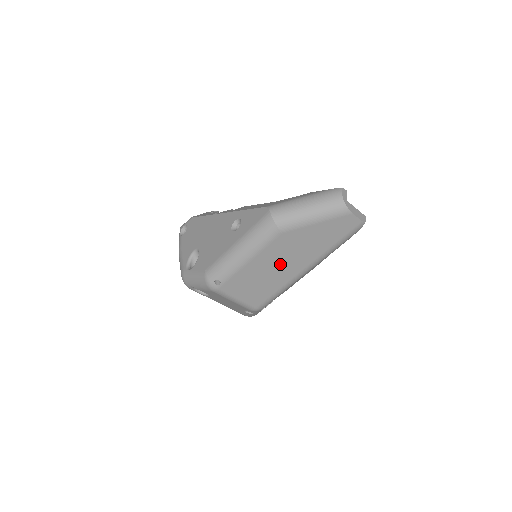
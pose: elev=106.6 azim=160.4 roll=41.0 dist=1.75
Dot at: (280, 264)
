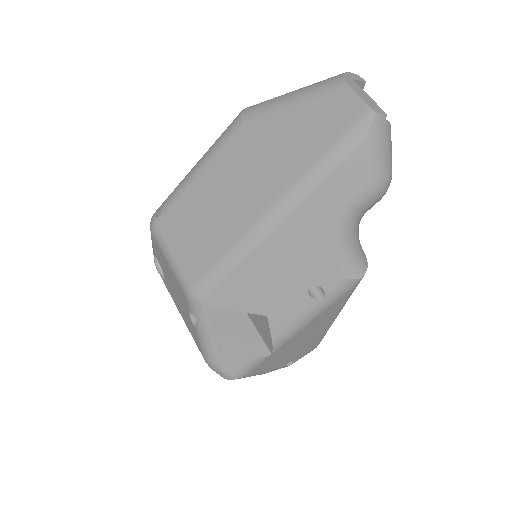
Dot at: (234, 190)
